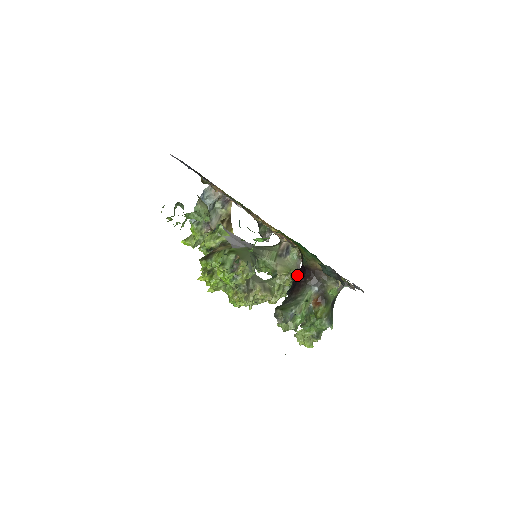
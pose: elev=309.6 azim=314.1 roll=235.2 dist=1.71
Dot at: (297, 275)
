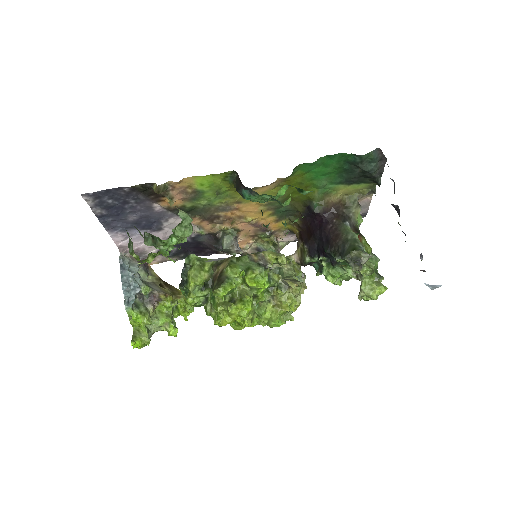
Dot at: (315, 233)
